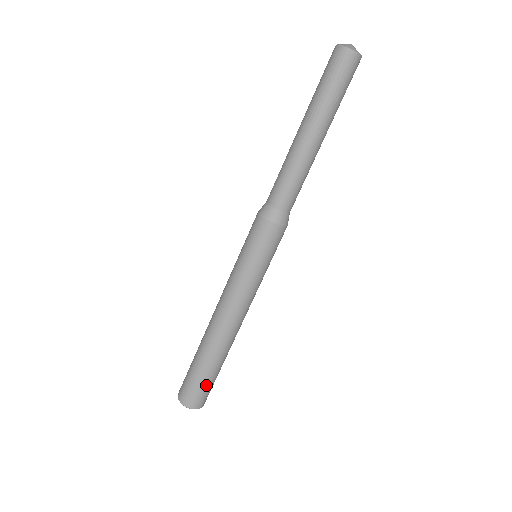
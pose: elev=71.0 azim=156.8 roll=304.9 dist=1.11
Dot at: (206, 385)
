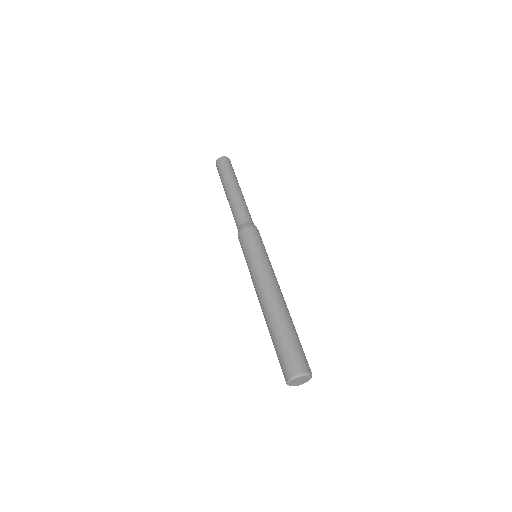
Dot at: (286, 349)
